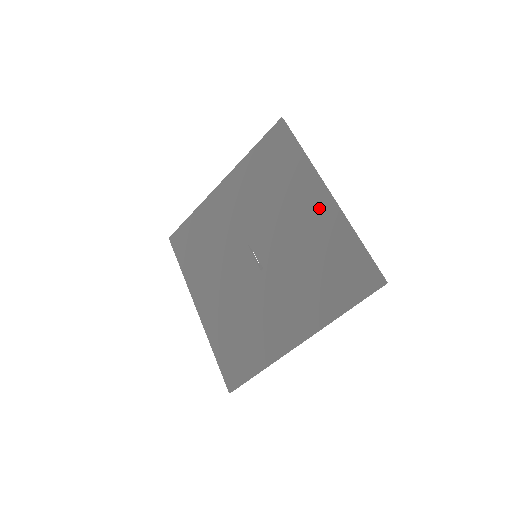
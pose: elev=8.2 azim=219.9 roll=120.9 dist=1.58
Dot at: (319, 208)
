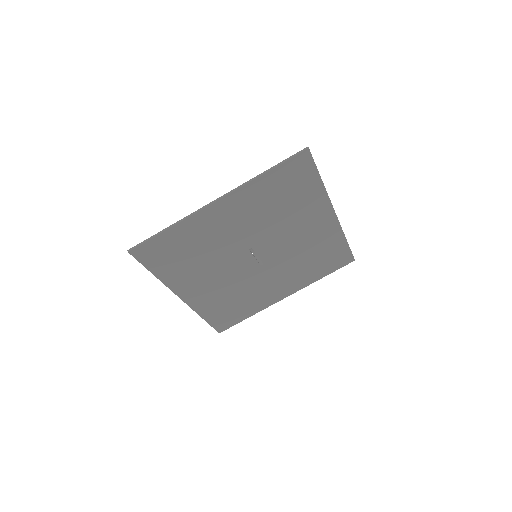
Dot at: (325, 224)
